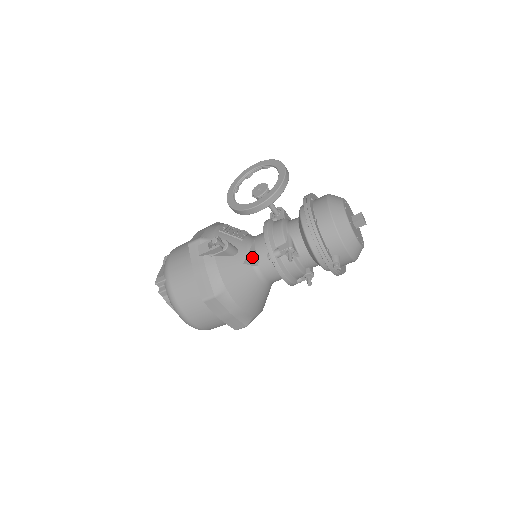
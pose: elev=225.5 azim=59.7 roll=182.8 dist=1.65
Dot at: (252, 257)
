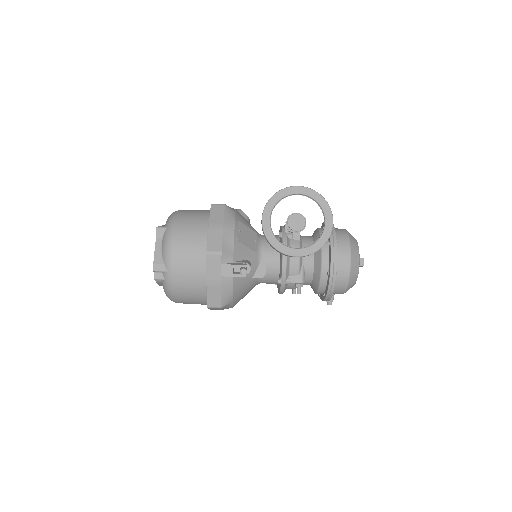
Dot at: (262, 275)
